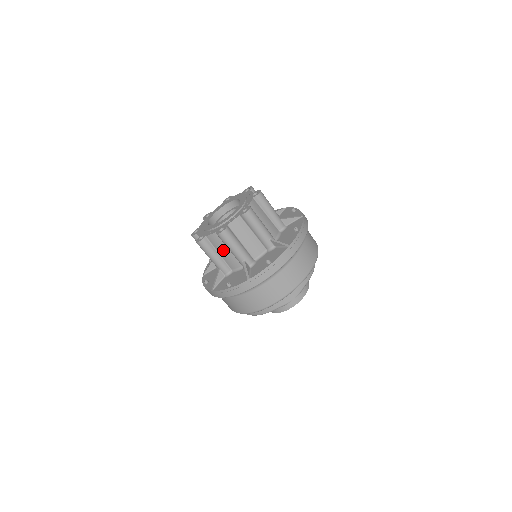
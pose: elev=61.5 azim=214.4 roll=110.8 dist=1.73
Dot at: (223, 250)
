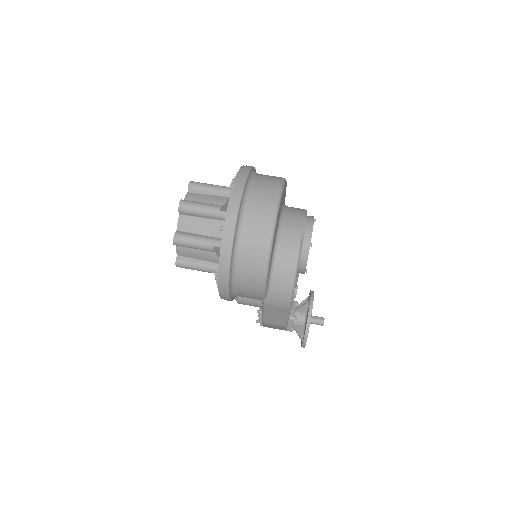
Dot at: (199, 226)
